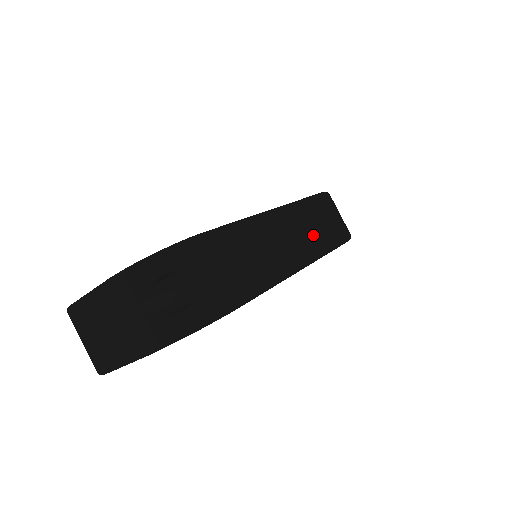
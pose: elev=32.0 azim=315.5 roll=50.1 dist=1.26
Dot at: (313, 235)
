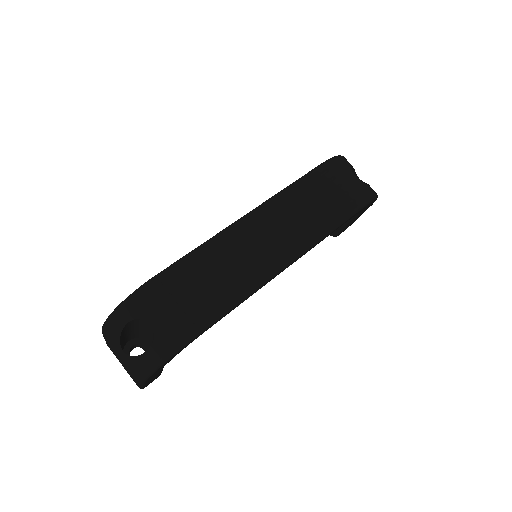
Dot at: (302, 223)
